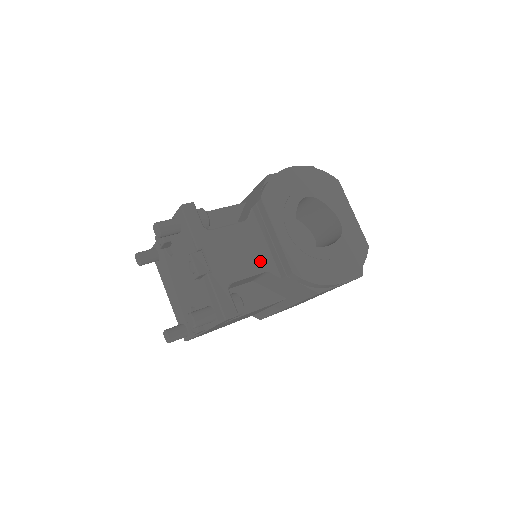
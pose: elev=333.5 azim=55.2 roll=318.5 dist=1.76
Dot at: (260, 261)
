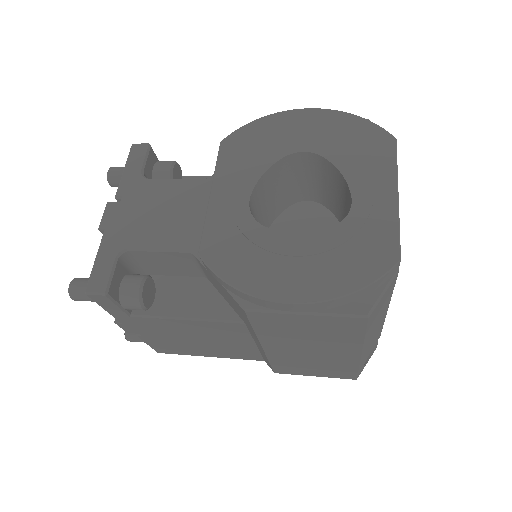
Dot at: (189, 235)
